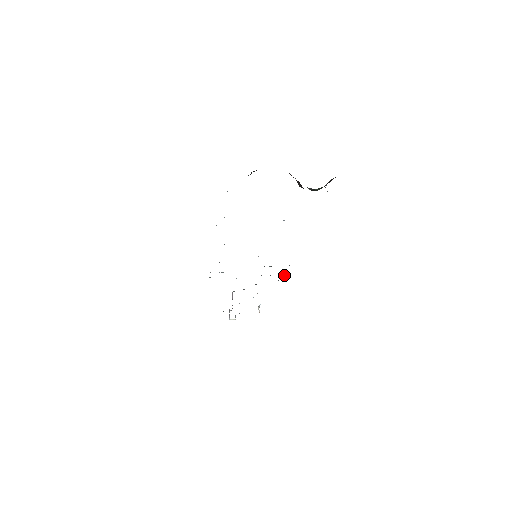
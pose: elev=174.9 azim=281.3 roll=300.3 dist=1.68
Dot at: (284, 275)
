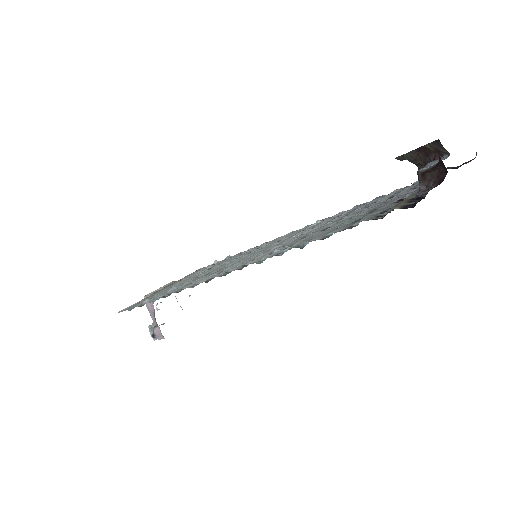
Dot at: (231, 256)
